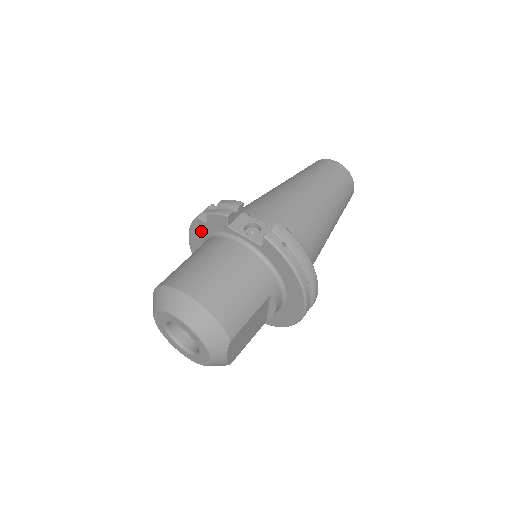
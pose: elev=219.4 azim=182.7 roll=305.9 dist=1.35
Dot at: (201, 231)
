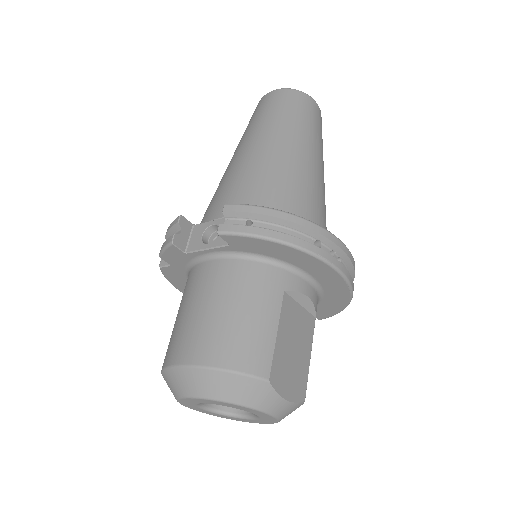
Dot at: (178, 277)
